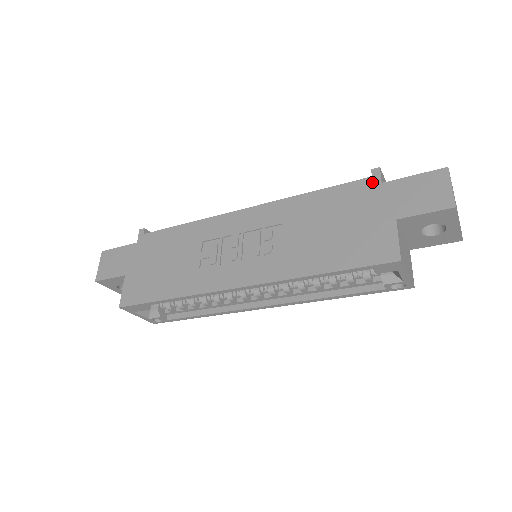
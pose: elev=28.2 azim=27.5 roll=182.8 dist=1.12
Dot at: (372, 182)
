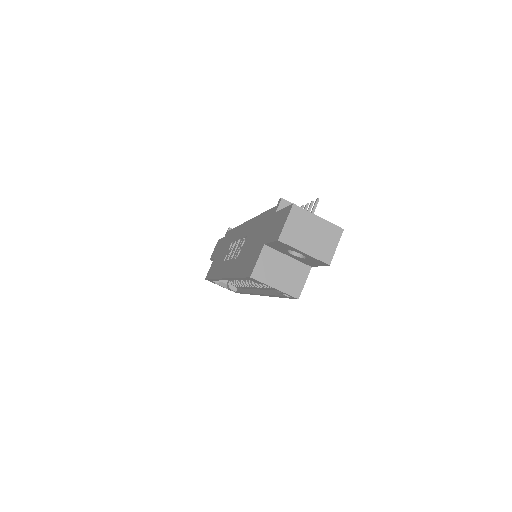
Dot at: (274, 210)
